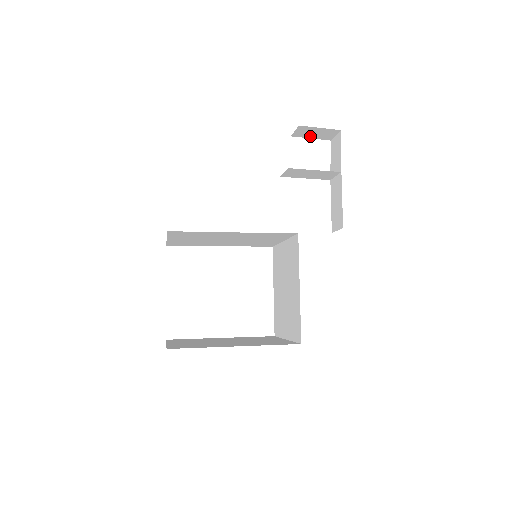
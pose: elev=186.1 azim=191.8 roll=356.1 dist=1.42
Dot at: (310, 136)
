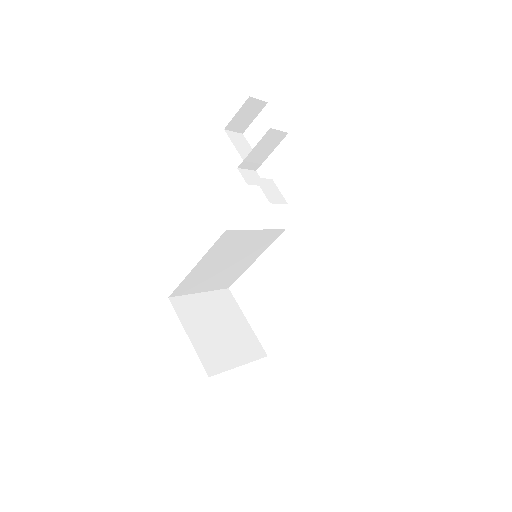
Dot at: (250, 119)
